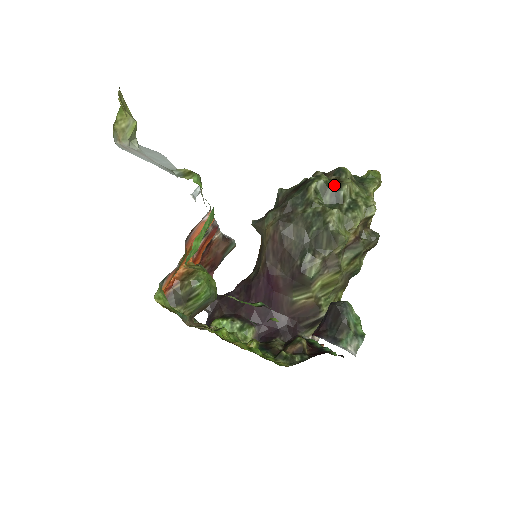
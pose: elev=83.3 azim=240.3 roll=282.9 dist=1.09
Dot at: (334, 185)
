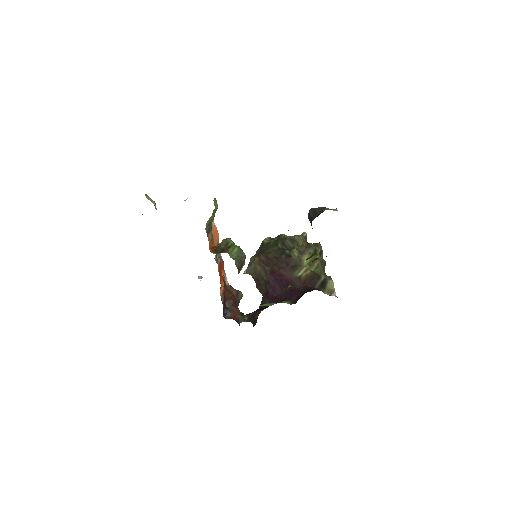
Dot at: (276, 237)
